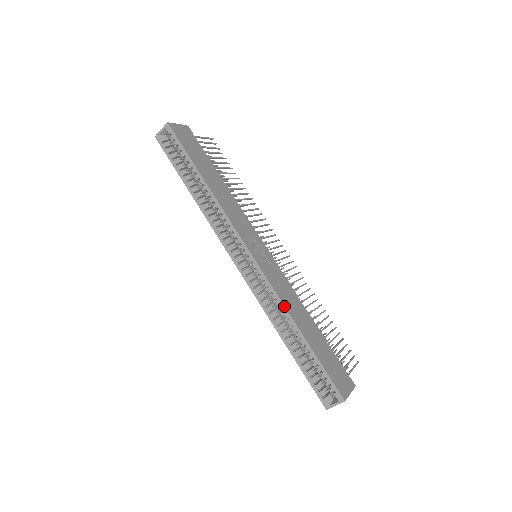
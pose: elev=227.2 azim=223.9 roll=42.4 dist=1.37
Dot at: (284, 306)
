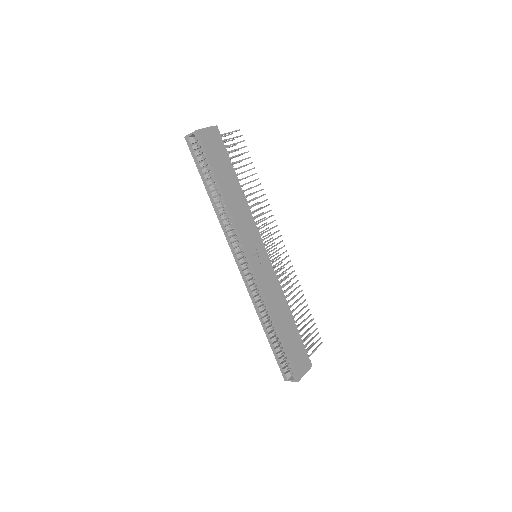
Dot at: (268, 307)
